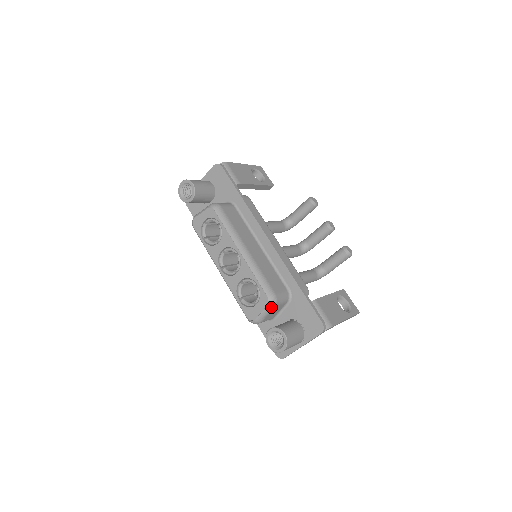
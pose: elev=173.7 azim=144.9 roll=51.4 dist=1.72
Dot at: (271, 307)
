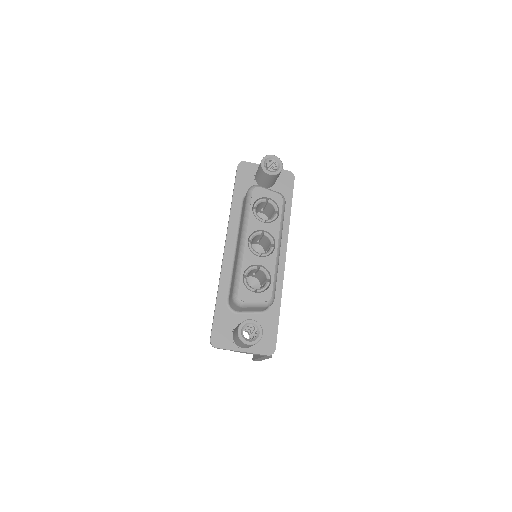
Dot at: (265, 305)
